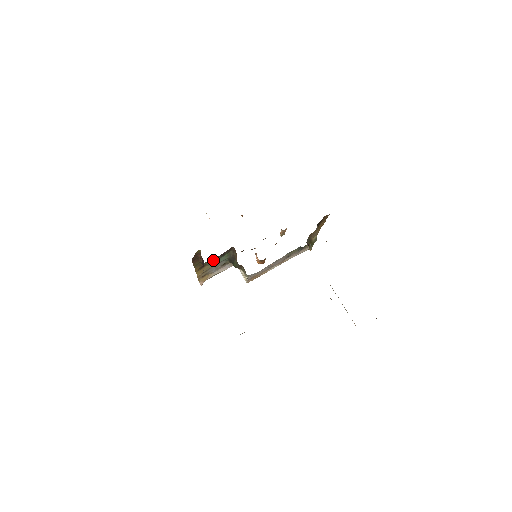
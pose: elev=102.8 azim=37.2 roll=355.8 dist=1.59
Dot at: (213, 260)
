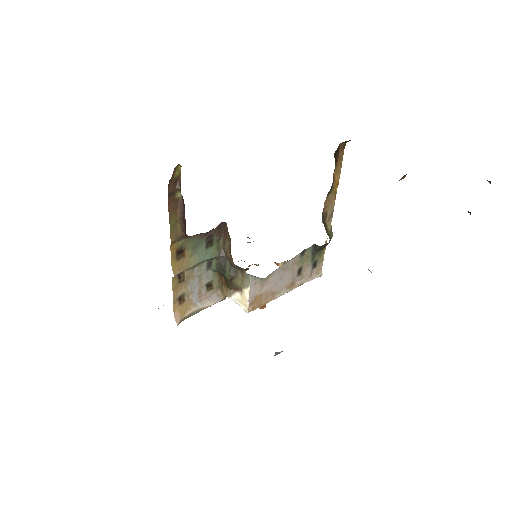
Dot at: (196, 245)
